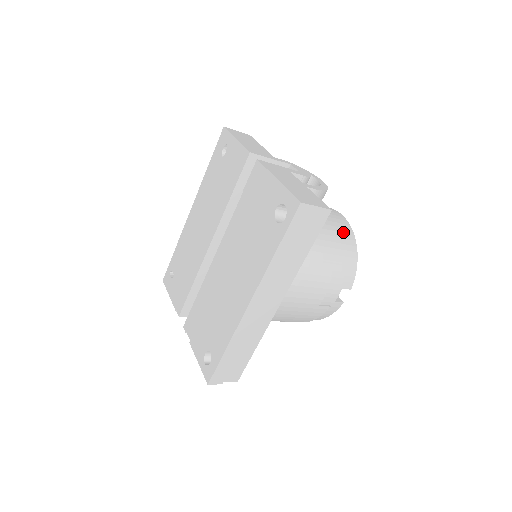
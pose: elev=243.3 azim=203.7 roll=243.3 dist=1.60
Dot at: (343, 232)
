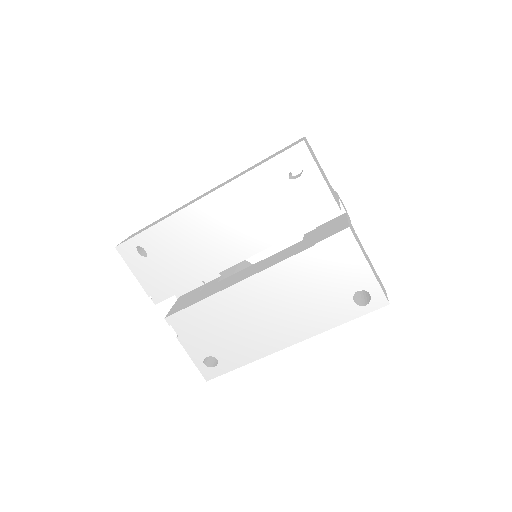
Dot at: occluded
